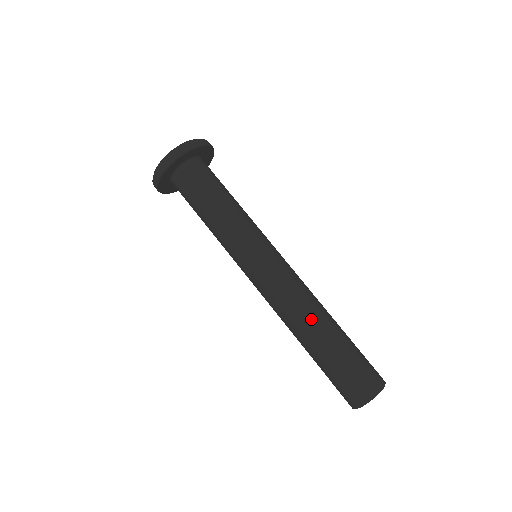
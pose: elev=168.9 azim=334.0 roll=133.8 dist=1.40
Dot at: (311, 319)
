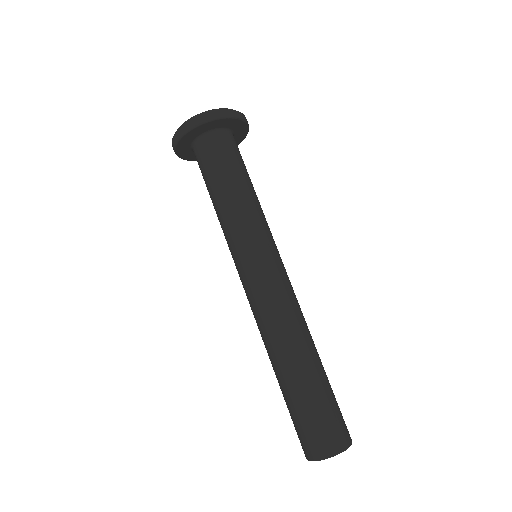
Dot at: (310, 338)
